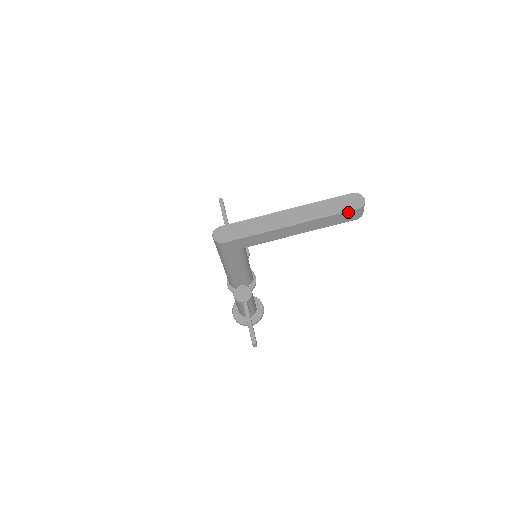
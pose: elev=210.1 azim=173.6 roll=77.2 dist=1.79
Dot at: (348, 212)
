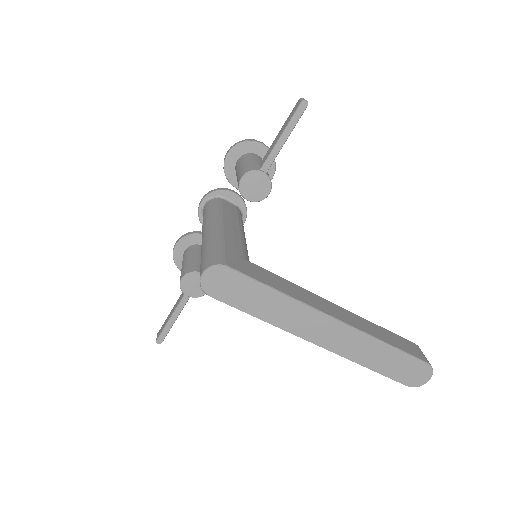
Dot at: (393, 378)
